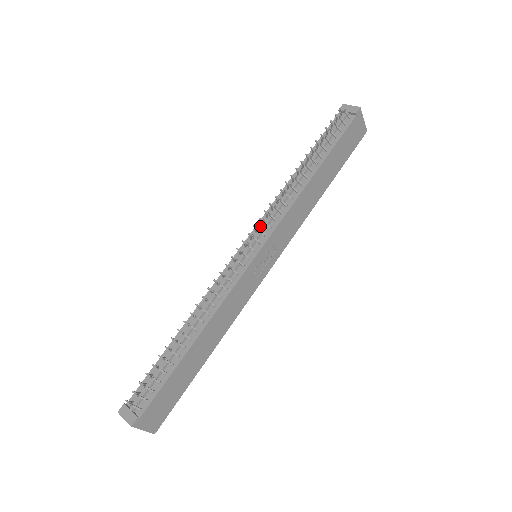
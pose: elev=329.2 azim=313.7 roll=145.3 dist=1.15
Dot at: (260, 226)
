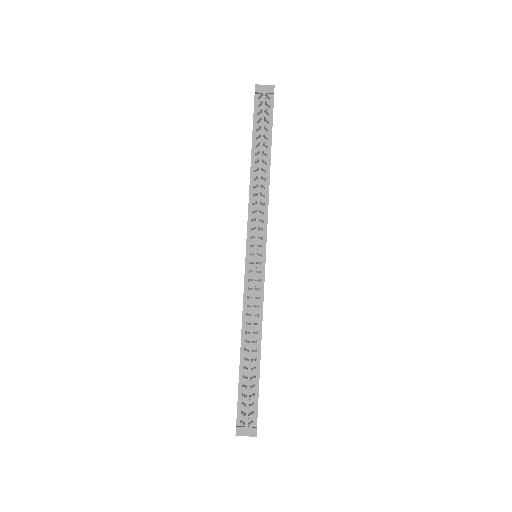
Dot at: (251, 231)
